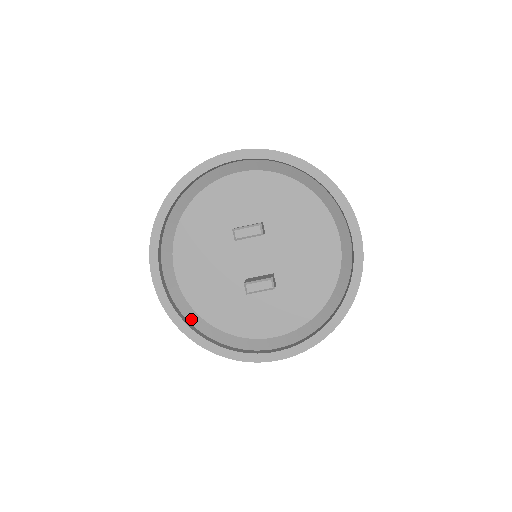
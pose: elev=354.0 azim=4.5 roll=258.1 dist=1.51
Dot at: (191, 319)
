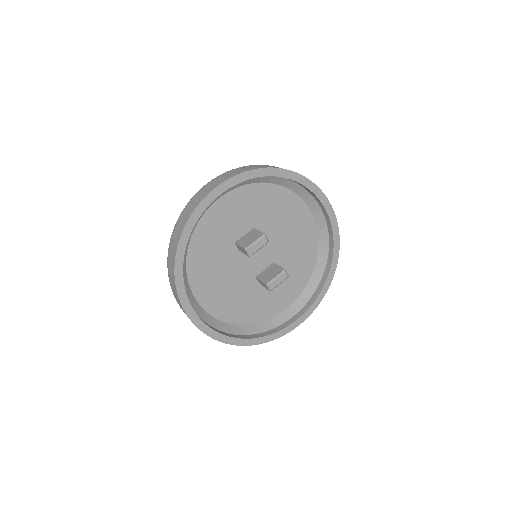
Dot at: (227, 330)
